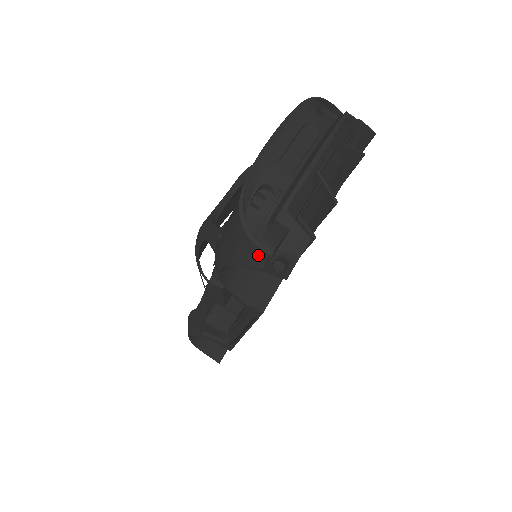
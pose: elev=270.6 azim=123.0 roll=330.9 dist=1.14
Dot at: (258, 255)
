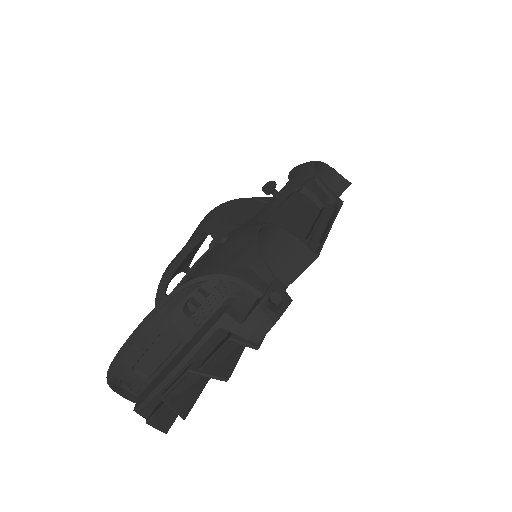
Dot at: occluded
